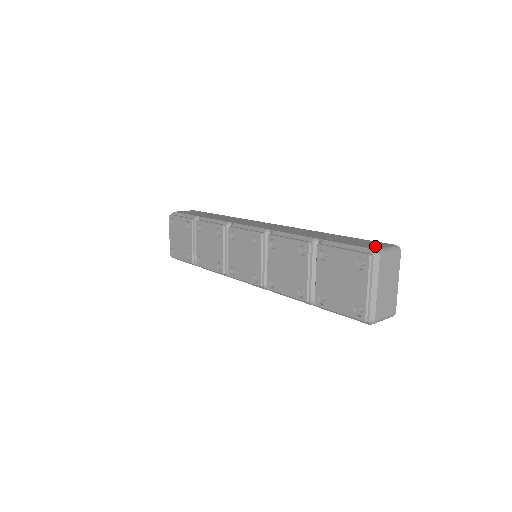
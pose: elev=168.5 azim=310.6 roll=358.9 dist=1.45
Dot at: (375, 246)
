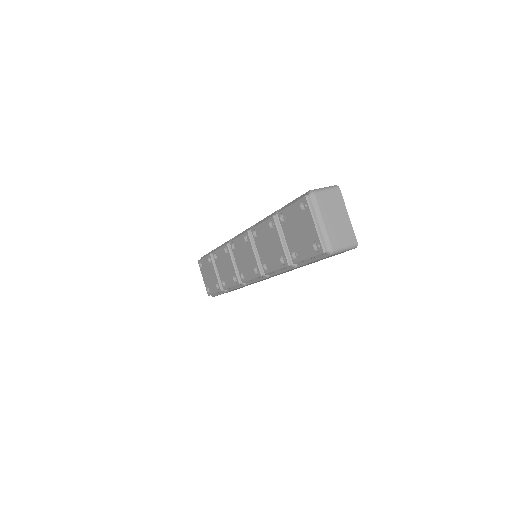
Dot at: occluded
